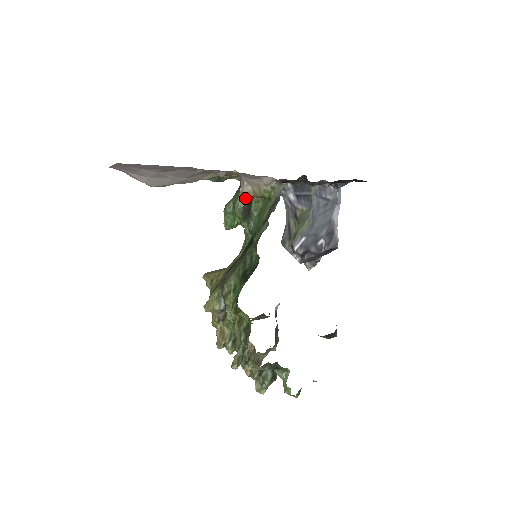
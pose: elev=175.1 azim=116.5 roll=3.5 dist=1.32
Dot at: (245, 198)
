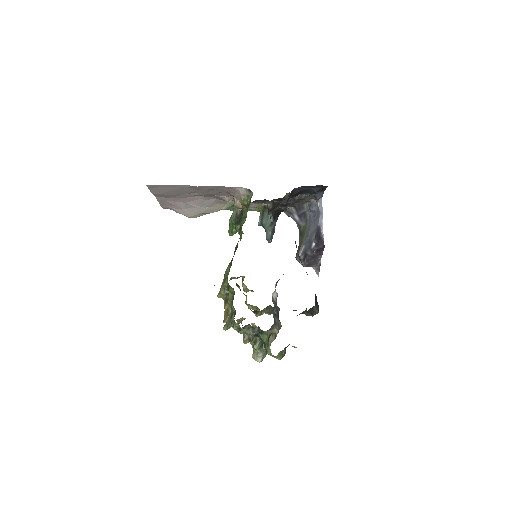
Dot at: (237, 210)
